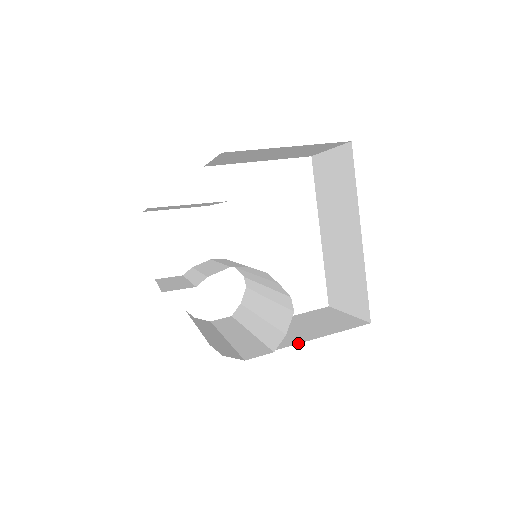
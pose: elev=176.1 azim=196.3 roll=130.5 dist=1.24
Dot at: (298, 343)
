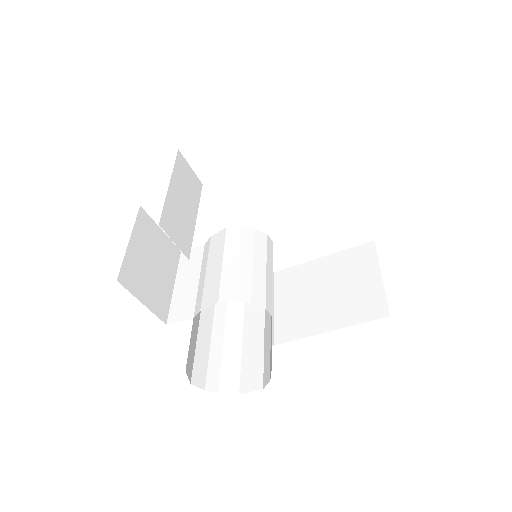
Dot at: (309, 336)
